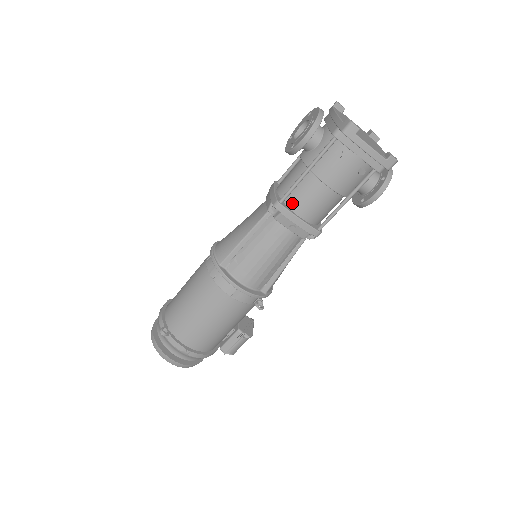
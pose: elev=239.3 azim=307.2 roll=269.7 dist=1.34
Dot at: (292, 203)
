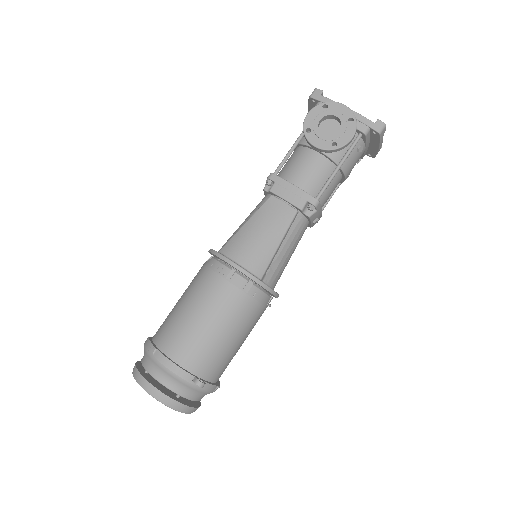
Dot at: (320, 198)
